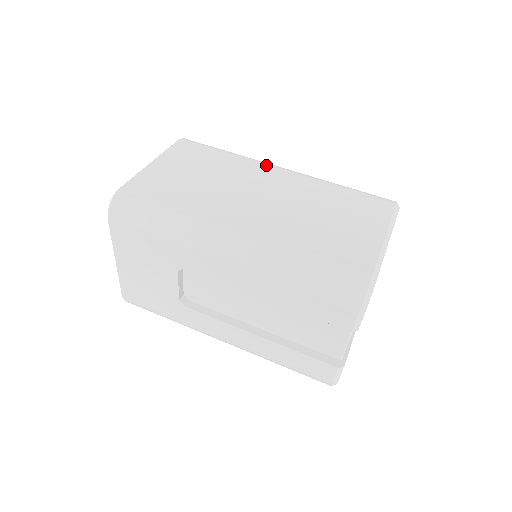
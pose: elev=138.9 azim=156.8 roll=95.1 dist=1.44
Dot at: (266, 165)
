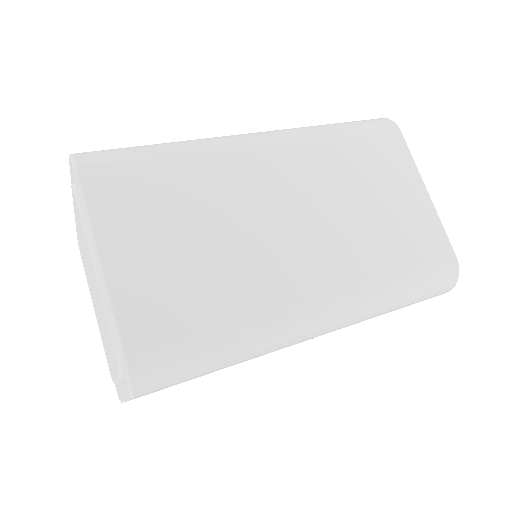
Dot at: (241, 149)
